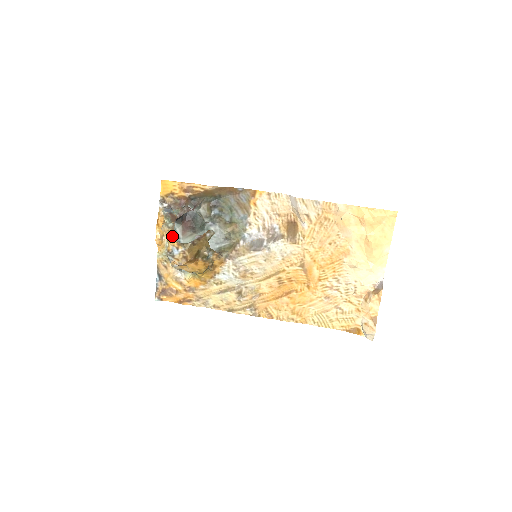
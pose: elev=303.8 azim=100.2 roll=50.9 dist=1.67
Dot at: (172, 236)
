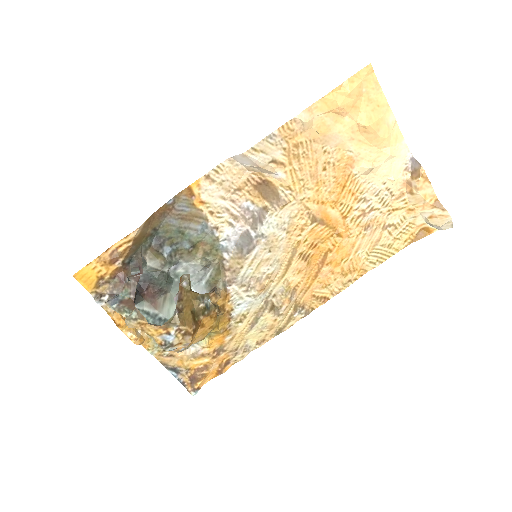
Dot at: (149, 326)
